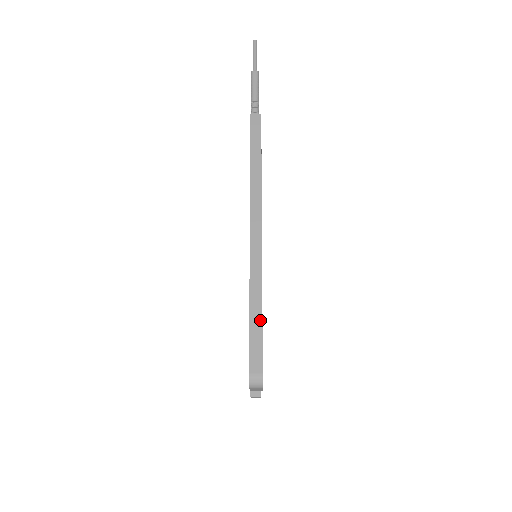
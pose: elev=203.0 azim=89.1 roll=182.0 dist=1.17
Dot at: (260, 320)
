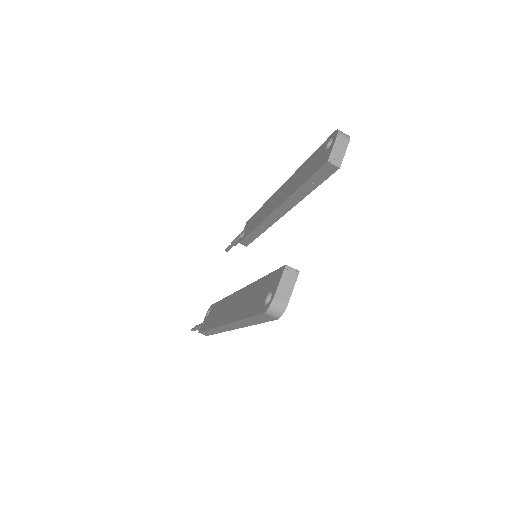
Dot at: occluded
